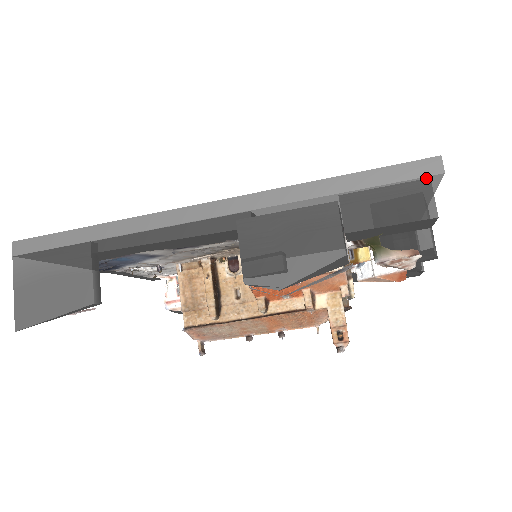
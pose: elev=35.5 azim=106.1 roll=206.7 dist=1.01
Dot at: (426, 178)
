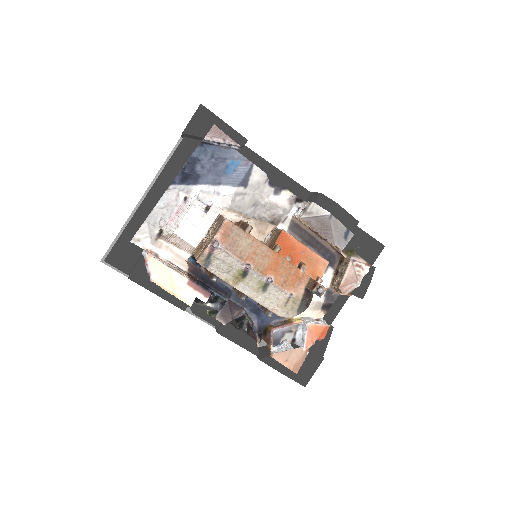
Dot at: occluded
